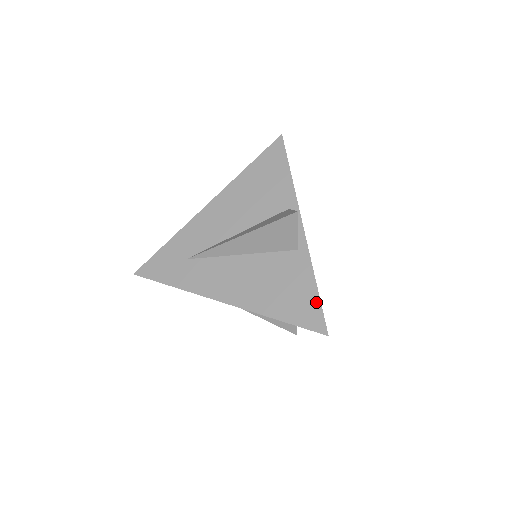
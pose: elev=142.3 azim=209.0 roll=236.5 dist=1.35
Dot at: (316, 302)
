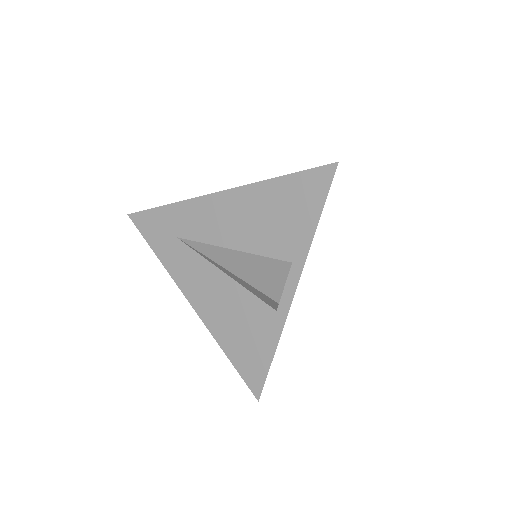
Dot at: (265, 369)
